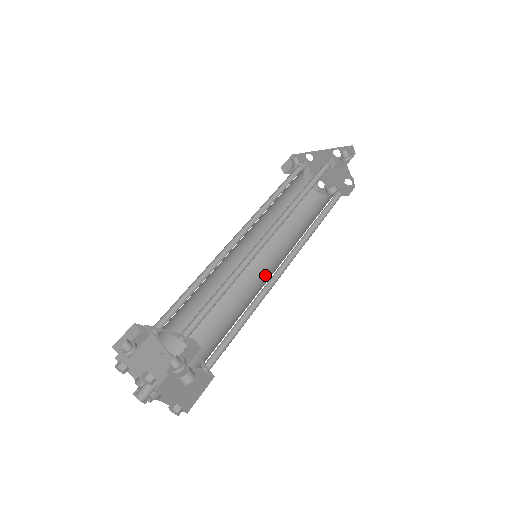
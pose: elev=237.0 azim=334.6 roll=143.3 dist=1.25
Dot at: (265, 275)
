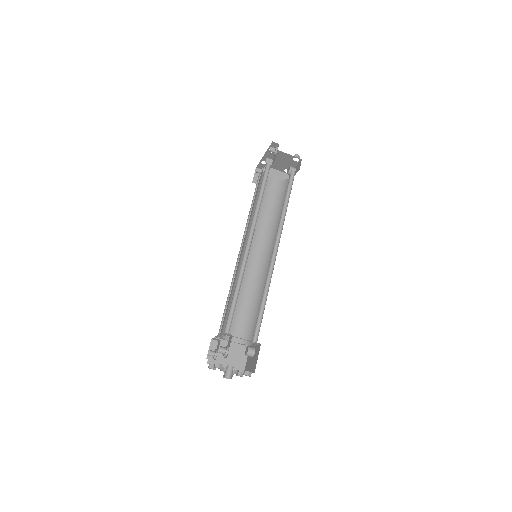
Dot at: occluded
